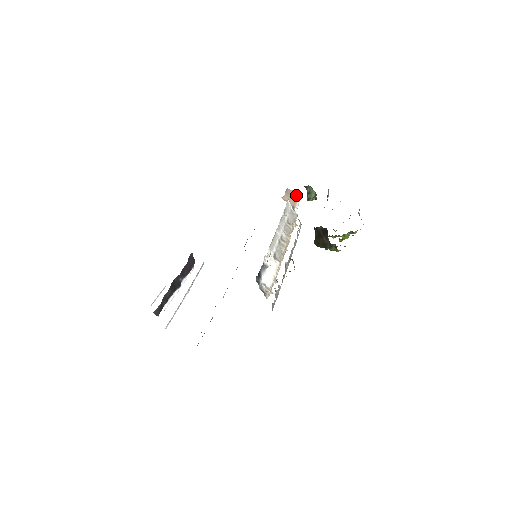
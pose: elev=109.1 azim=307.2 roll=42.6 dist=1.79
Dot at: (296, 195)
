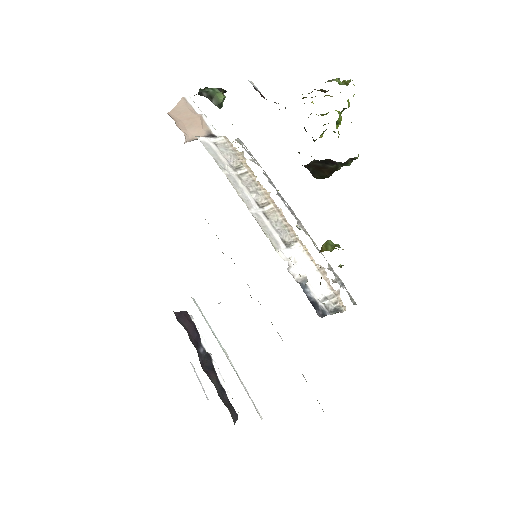
Dot at: (188, 107)
